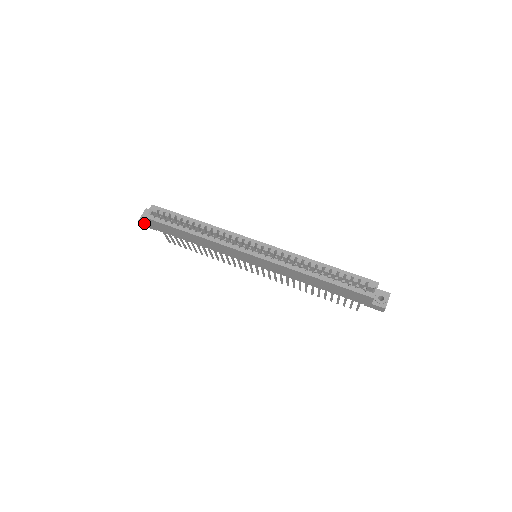
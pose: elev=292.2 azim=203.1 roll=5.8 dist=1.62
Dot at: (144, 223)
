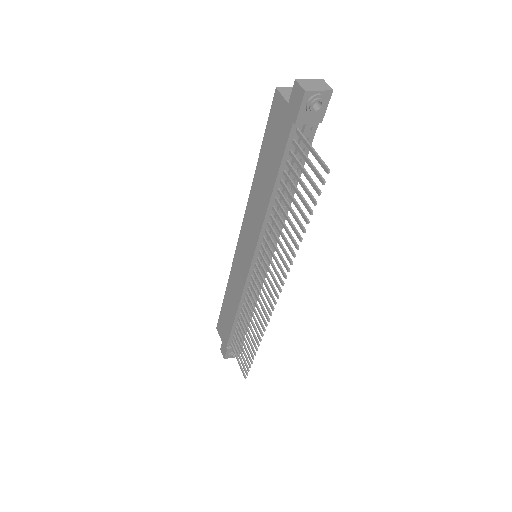
Dot at: (222, 348)
